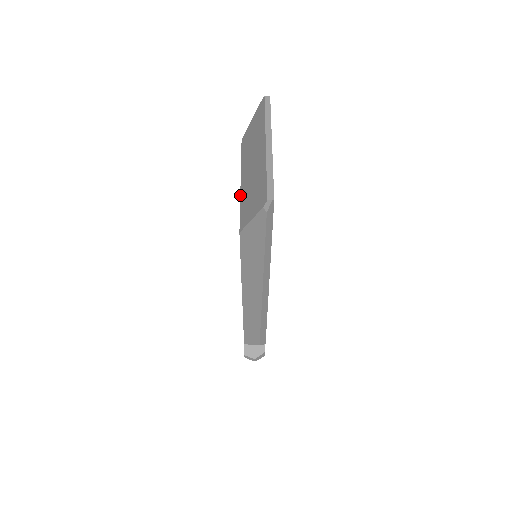
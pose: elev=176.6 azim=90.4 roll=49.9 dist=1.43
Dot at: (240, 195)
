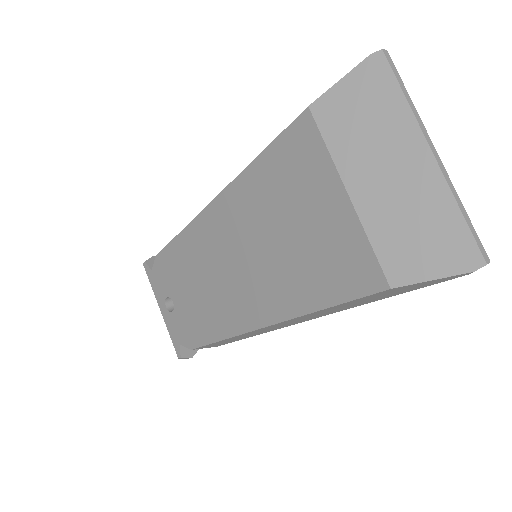
Dot at: (361, 220)
